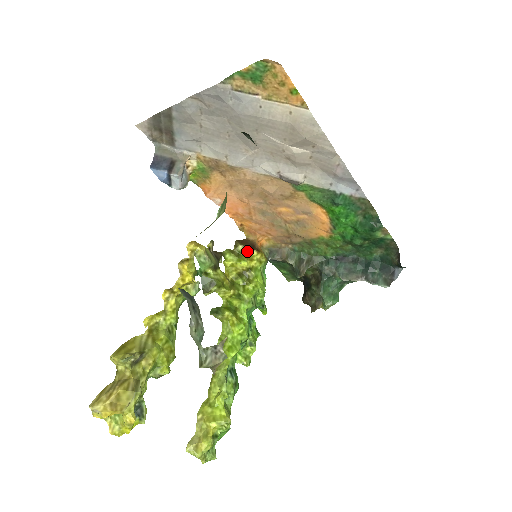
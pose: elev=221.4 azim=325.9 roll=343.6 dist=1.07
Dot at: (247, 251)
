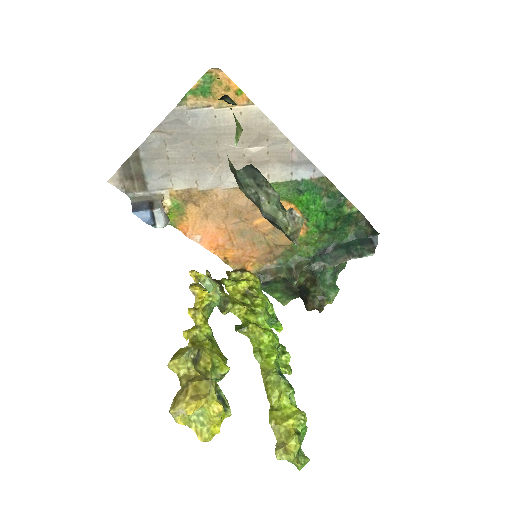
Dot at: (241, 275)
